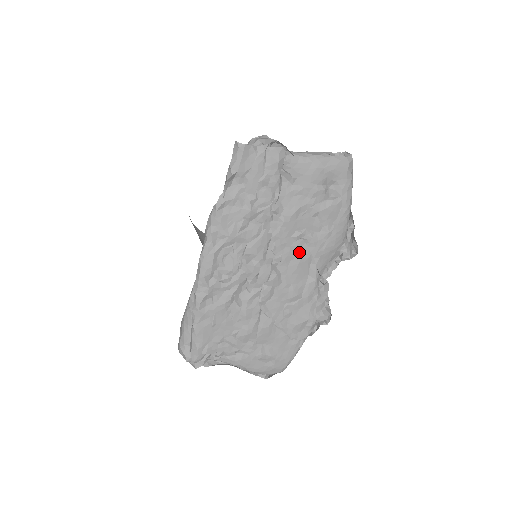
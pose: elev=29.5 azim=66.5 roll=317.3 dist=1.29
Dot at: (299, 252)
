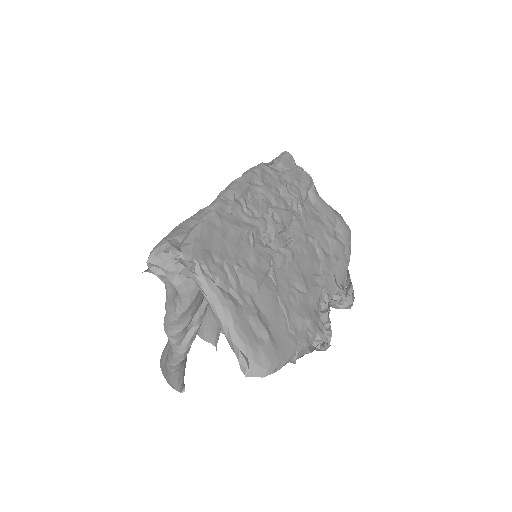
Dot at: (311, 253)
